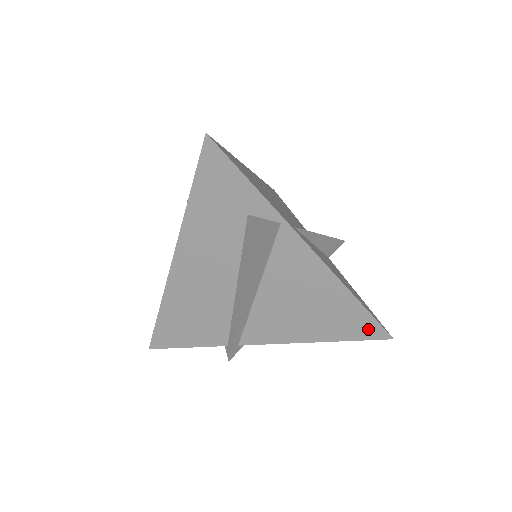
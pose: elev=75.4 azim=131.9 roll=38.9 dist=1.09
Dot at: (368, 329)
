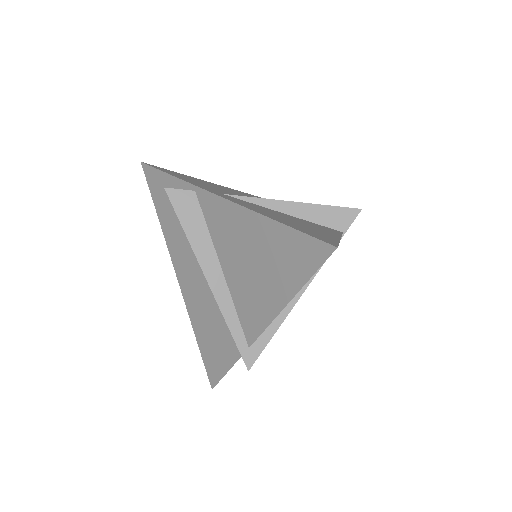
Dot at: (309, 252)
